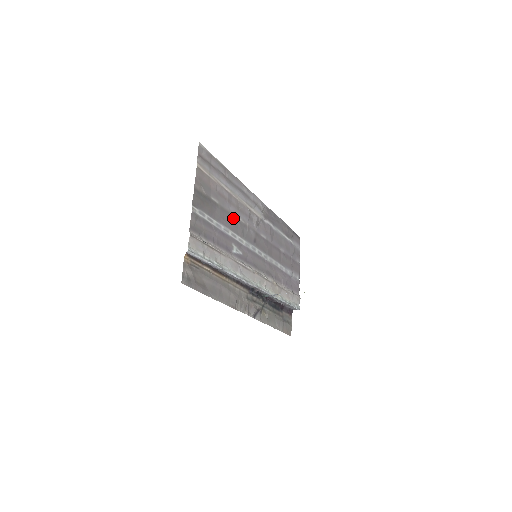
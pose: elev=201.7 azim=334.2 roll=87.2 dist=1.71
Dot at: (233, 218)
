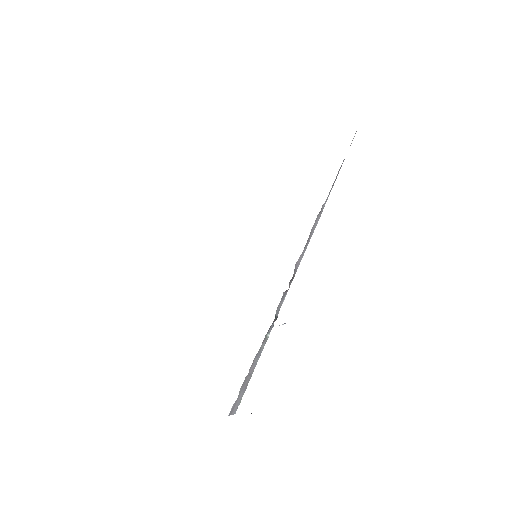
Dot at: occluded
